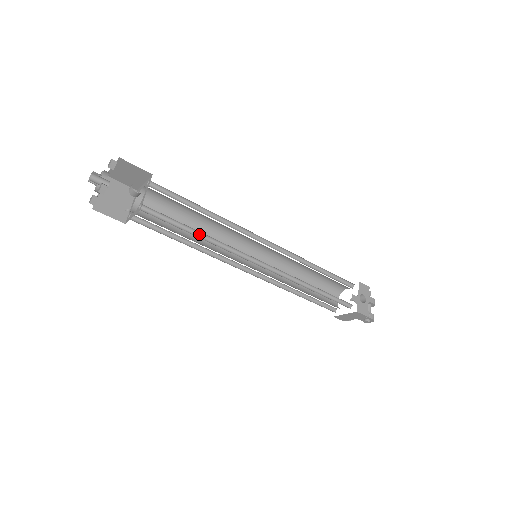
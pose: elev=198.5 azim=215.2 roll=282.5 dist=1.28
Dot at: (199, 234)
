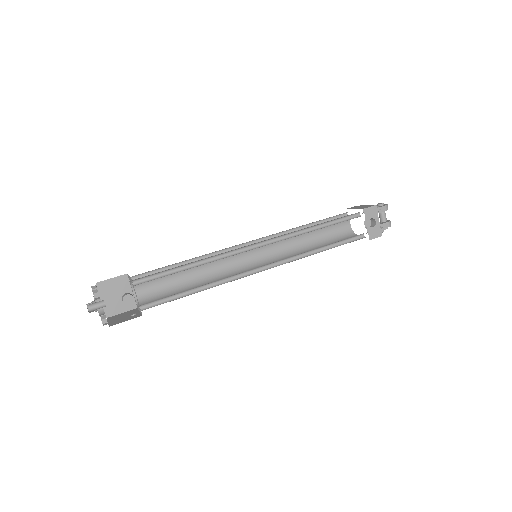
Dot at: (198, 287)
